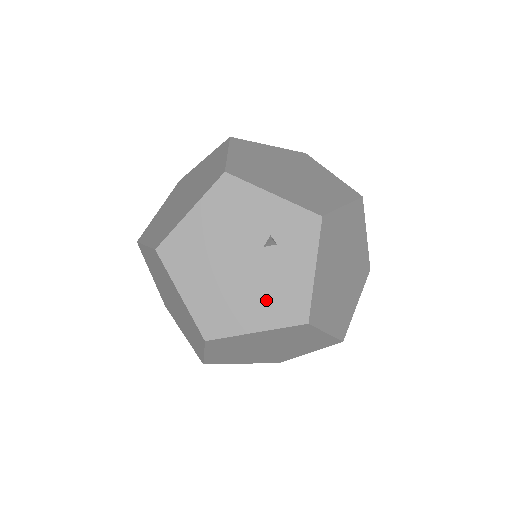
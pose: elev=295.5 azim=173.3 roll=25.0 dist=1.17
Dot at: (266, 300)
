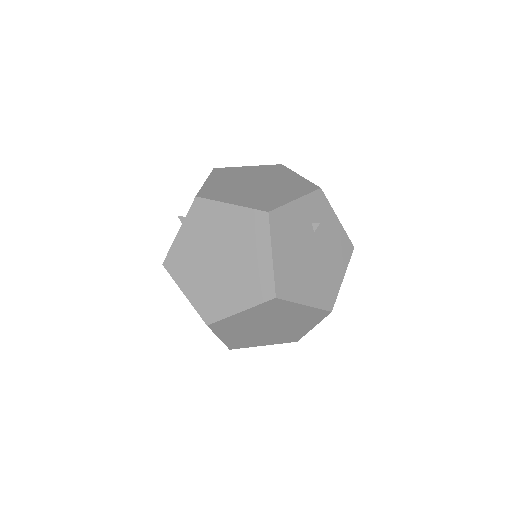
Dot at: (335, 258)
